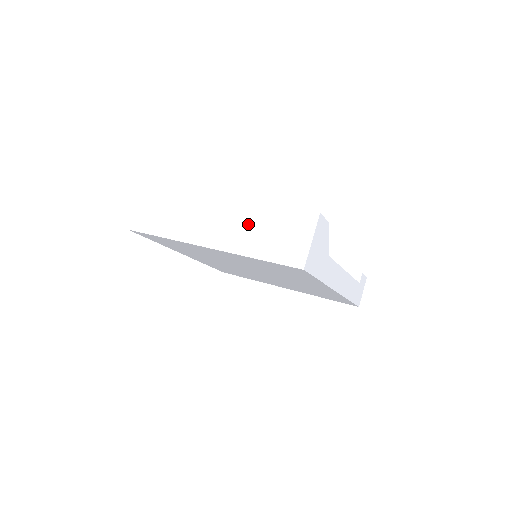
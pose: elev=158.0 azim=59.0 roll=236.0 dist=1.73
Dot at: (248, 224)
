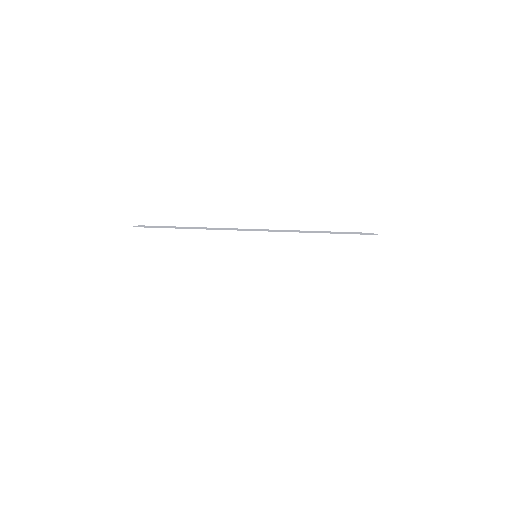
Dot at: (299, 258)
